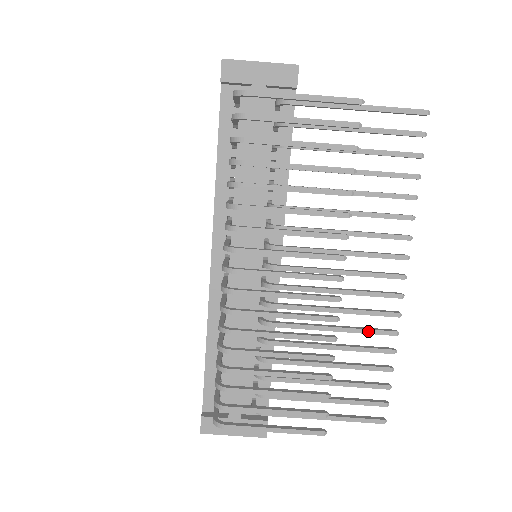
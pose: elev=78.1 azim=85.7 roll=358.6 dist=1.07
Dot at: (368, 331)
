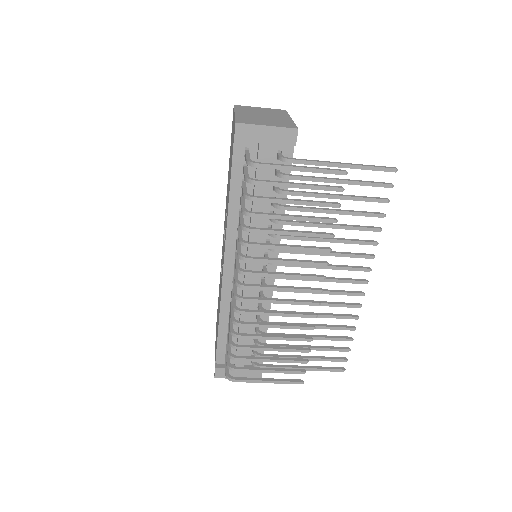
Dot at: (337, 317)
